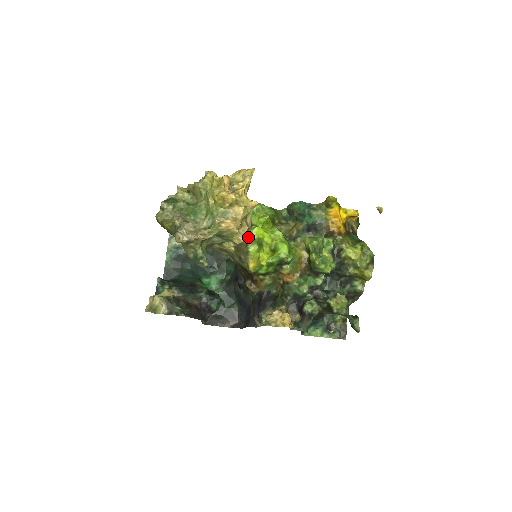
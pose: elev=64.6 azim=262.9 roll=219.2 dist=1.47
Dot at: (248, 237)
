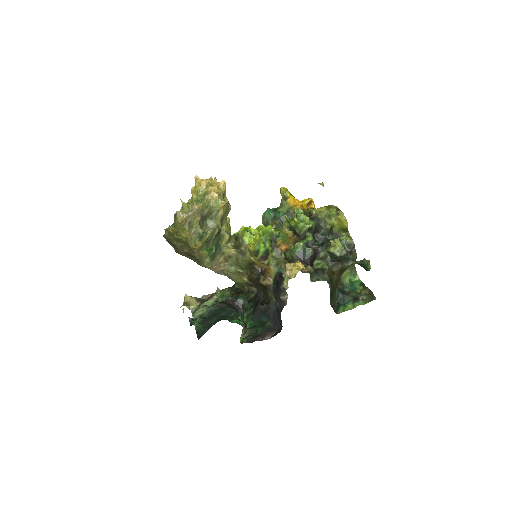
Dot at: (240, 236)
